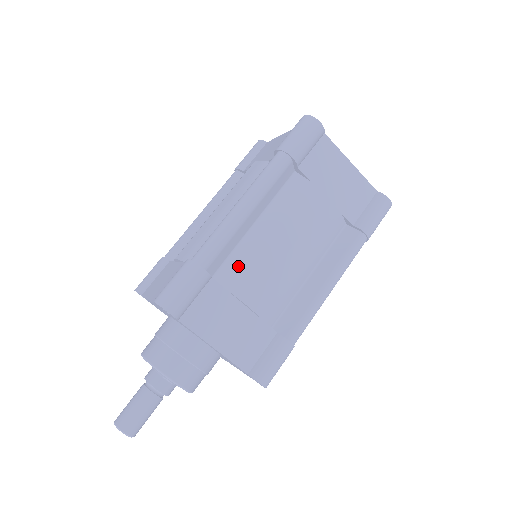
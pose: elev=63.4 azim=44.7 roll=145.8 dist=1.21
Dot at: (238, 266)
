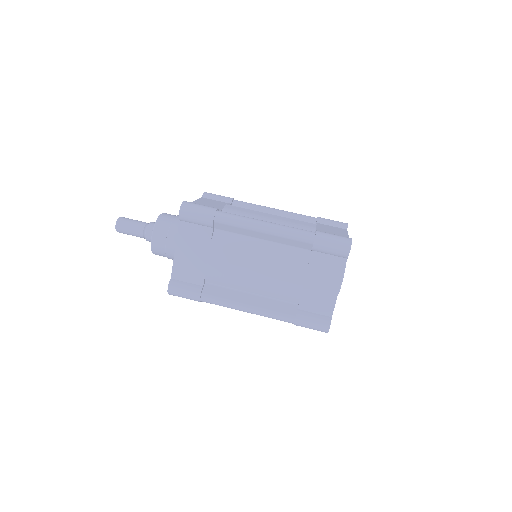
Dot at: (229, 241)
